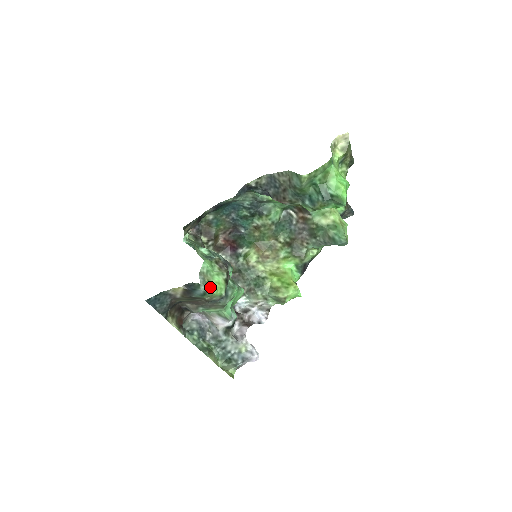
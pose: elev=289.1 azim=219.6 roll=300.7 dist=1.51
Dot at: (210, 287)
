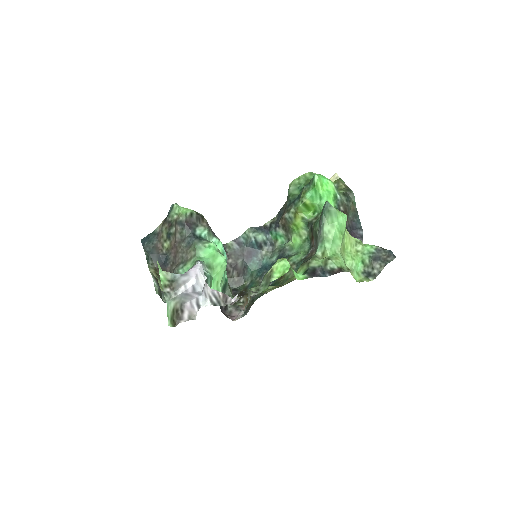
Dot at: (180, 206)
